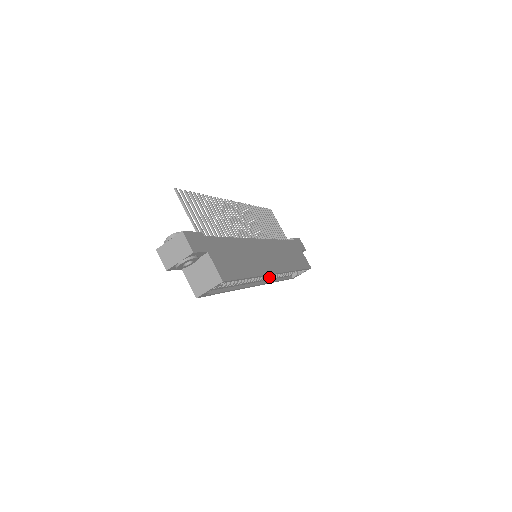
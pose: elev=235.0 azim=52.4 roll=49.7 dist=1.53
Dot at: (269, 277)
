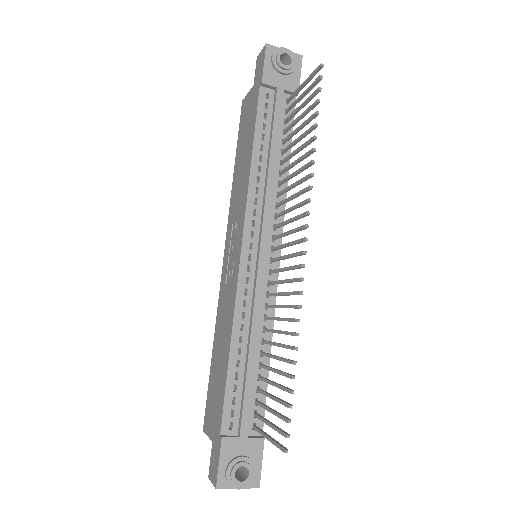
Dot at: occluded
